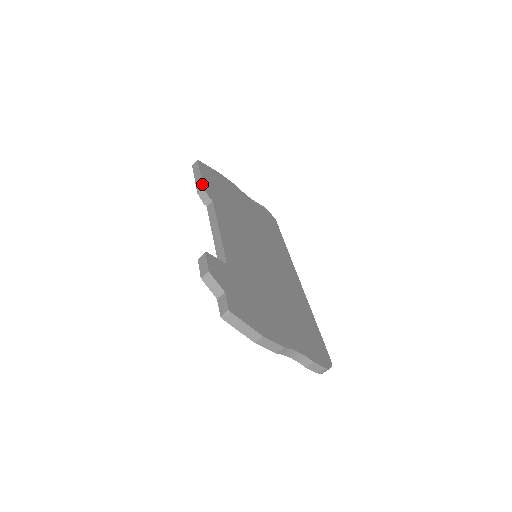
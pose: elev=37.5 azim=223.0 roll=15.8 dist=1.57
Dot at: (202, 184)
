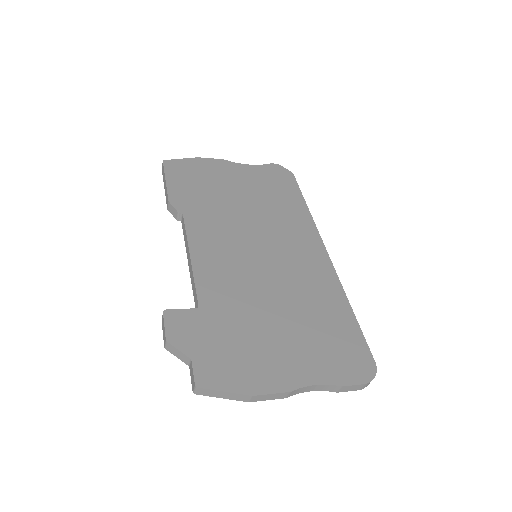
Dot at: (167, 197)
